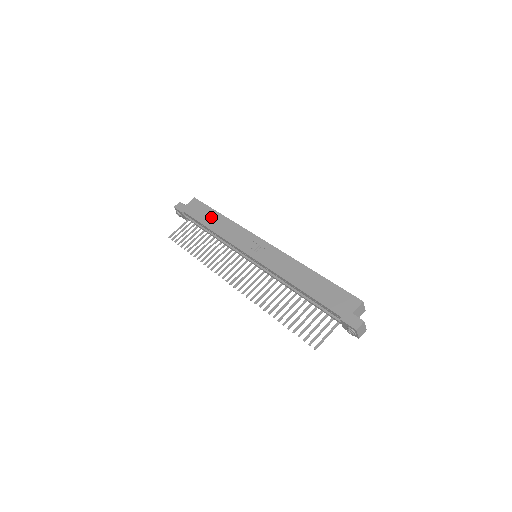
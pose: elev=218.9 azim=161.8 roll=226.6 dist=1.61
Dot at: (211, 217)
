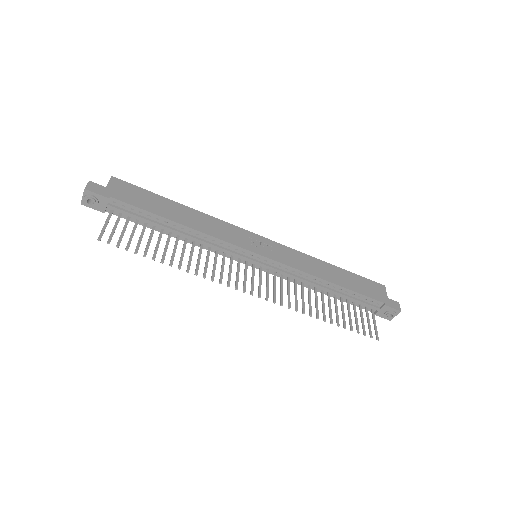
Dot at: (168, 207)
